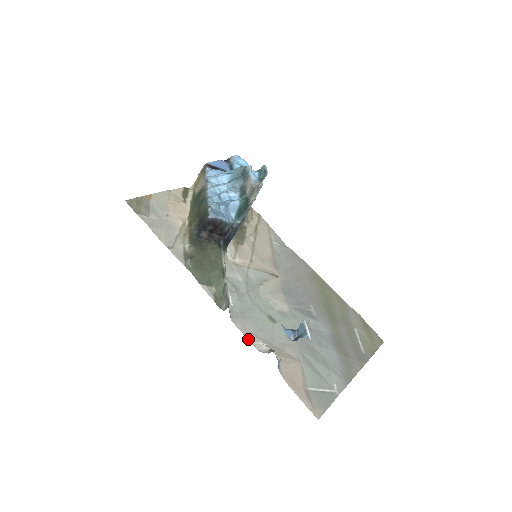
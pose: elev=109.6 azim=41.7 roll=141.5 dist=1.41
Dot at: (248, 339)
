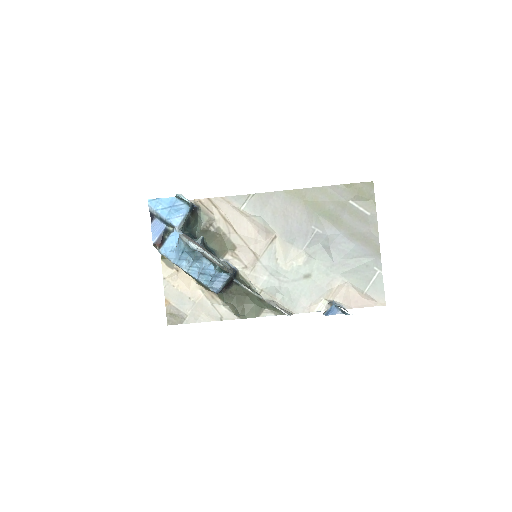
Dot at: (313, 311)
